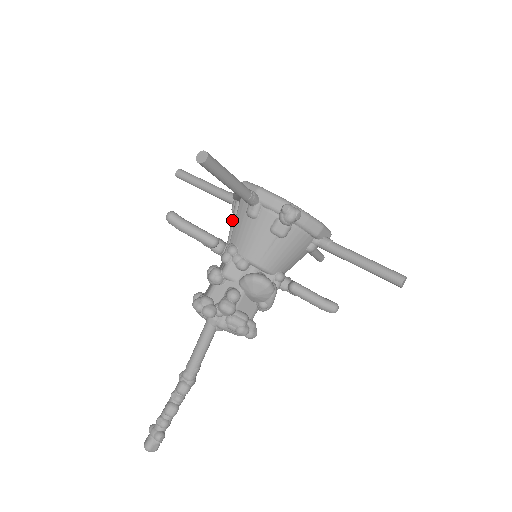
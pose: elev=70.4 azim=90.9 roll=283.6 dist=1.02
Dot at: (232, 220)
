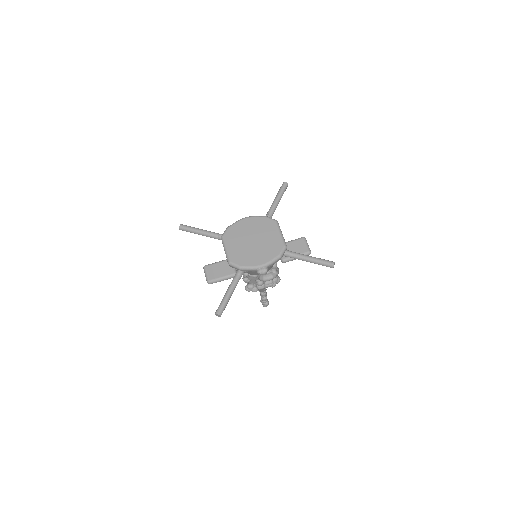
Dot at: occluded
